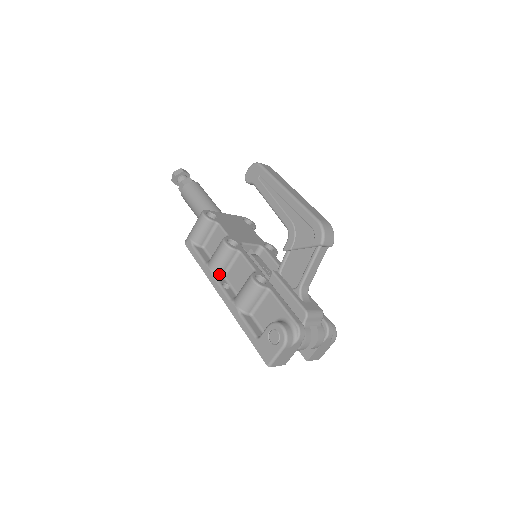
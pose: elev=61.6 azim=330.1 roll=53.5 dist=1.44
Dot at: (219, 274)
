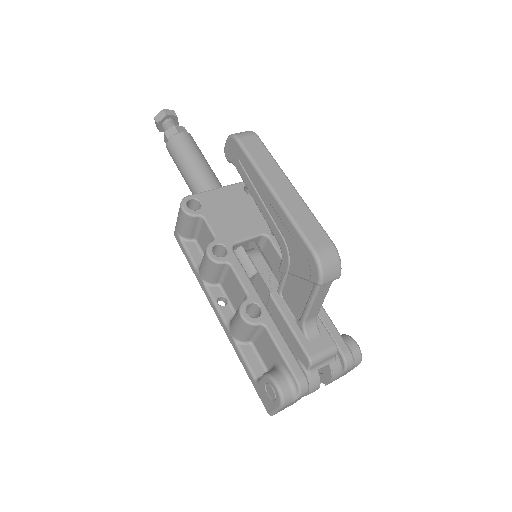
Dot at: (213, 284)
